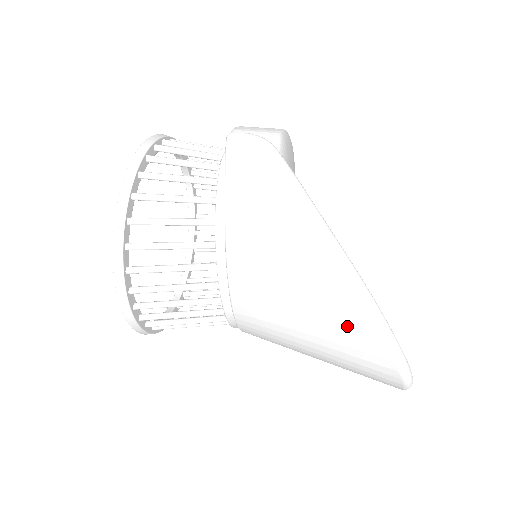
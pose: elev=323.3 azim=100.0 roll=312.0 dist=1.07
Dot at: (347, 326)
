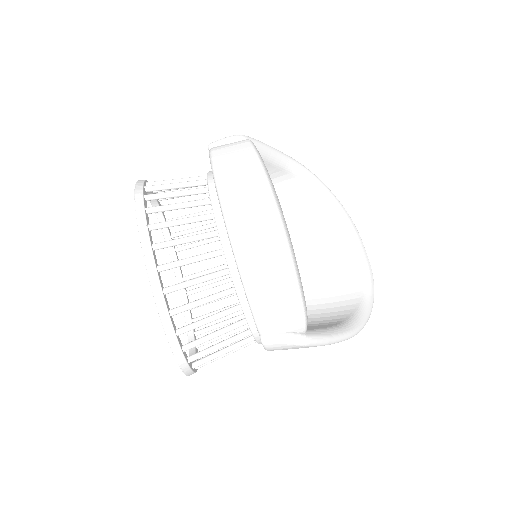
Dot at: occluded
